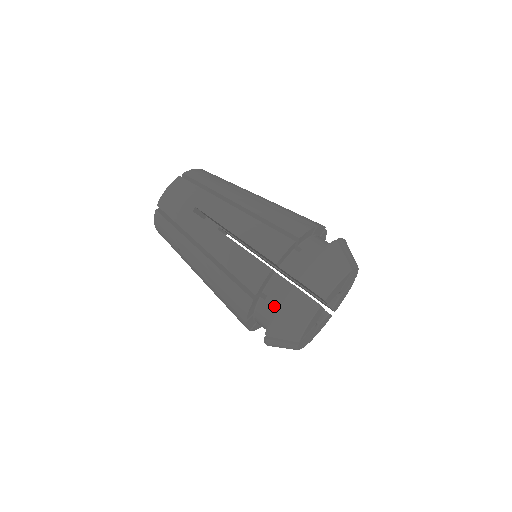
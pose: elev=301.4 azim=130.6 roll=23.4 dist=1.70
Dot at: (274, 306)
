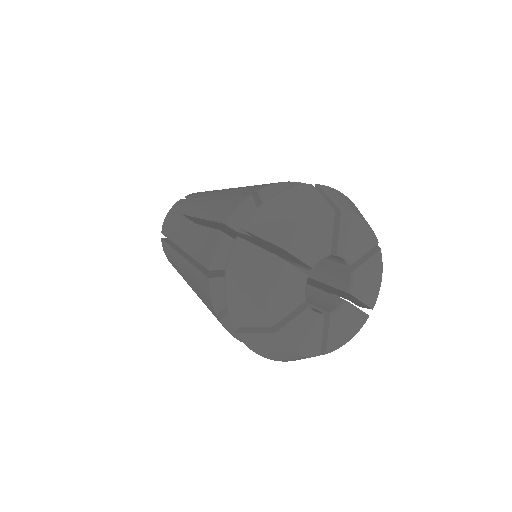
Dot at: occluded
